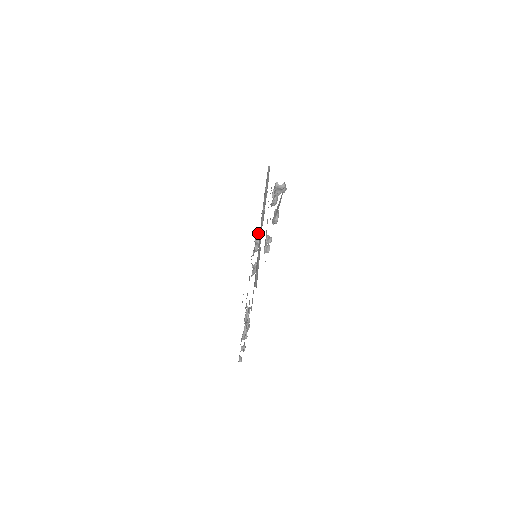
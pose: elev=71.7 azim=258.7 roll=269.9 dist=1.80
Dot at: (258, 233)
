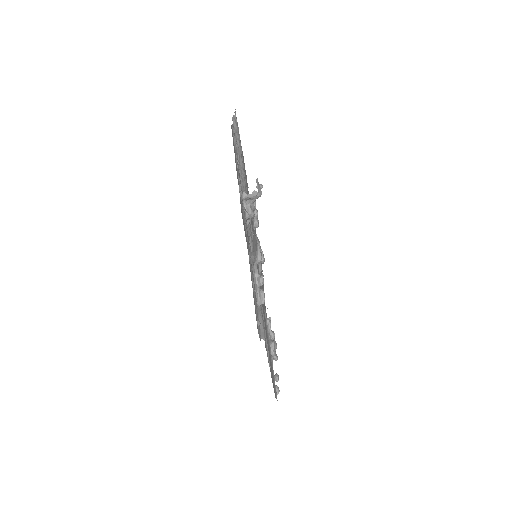
Dot at: occluded
